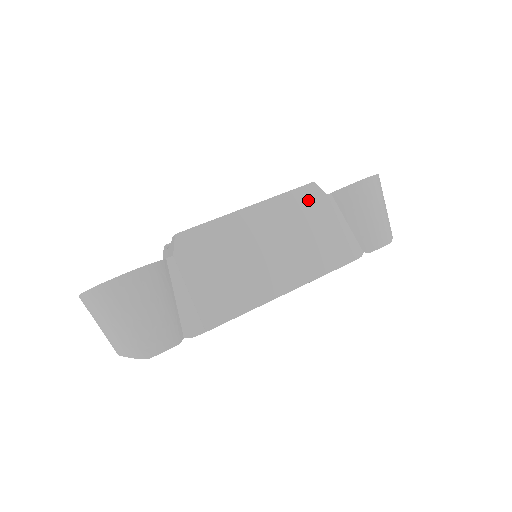
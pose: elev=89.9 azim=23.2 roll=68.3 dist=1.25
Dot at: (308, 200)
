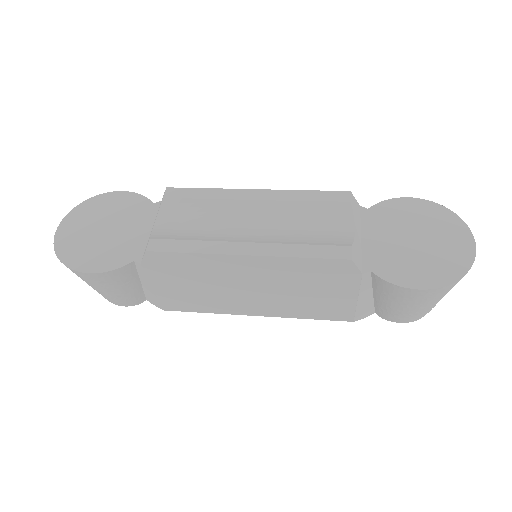
Dot at: (330, 271)
